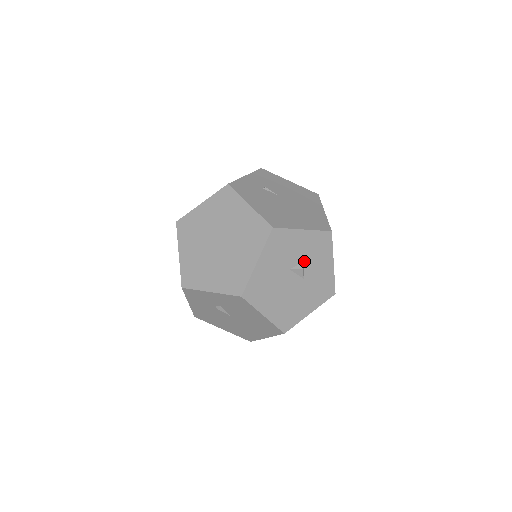
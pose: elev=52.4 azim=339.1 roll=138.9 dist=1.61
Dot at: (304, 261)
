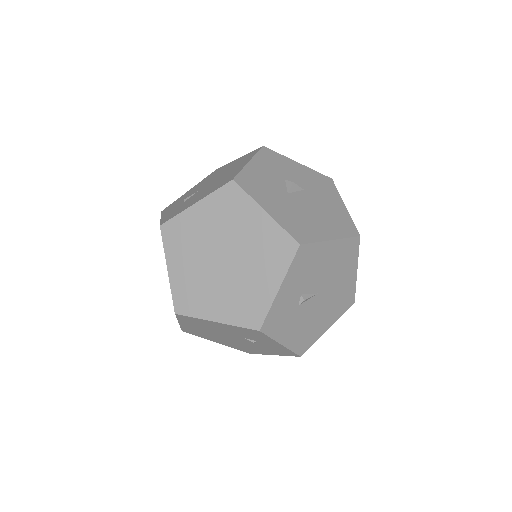
Dot at: (284, 180)
